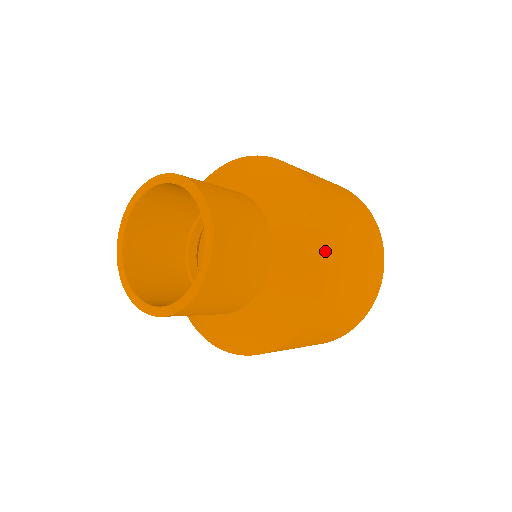
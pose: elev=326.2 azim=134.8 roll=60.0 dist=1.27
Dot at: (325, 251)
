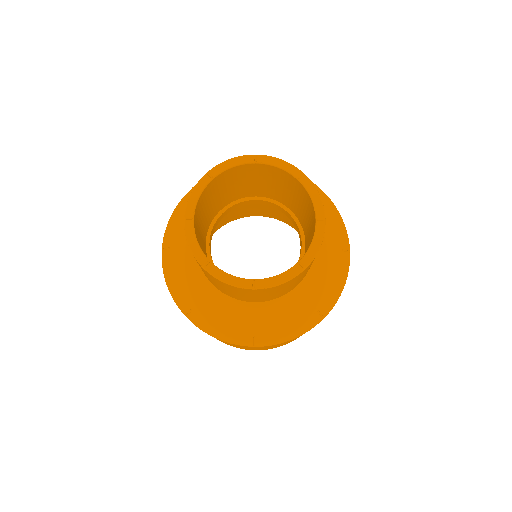
Dot at: (338, 215)
